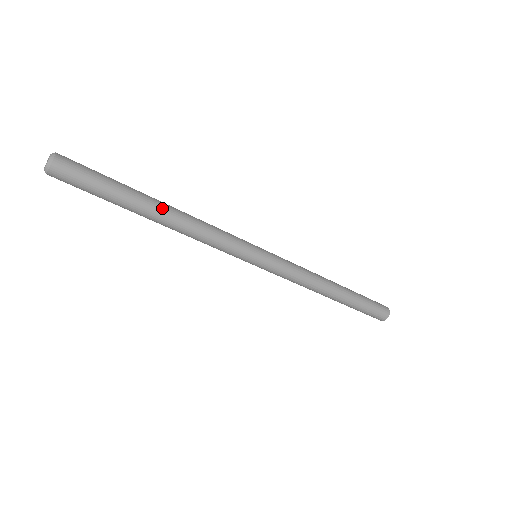
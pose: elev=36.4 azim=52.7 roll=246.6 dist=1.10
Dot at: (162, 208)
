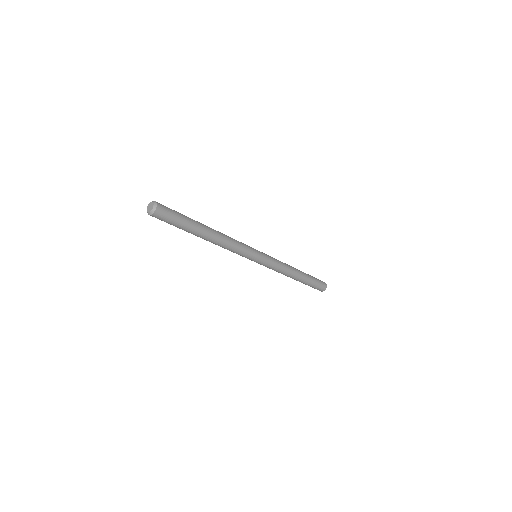
Dot at: (210, 230)
